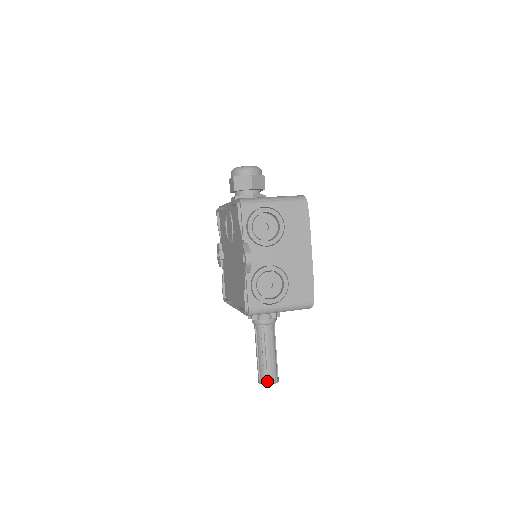
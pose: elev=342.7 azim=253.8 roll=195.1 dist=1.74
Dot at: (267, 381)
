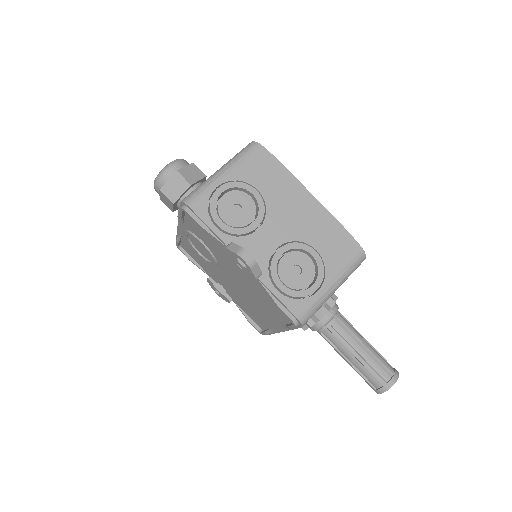
Dot at: (386, 384)
